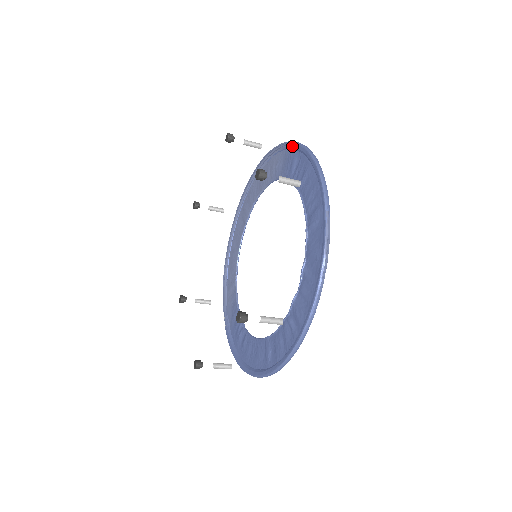
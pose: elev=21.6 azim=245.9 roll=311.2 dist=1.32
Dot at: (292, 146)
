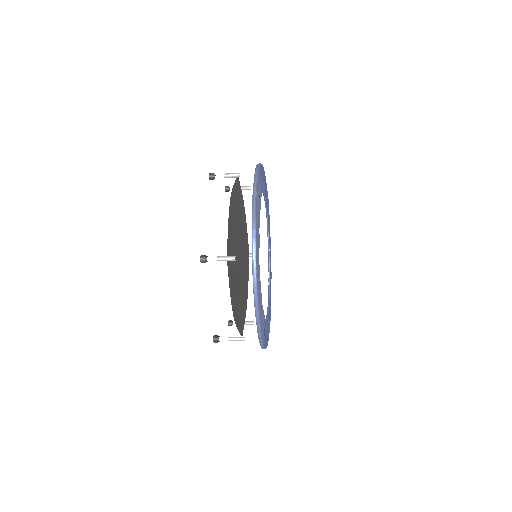
Dot at: occluded
